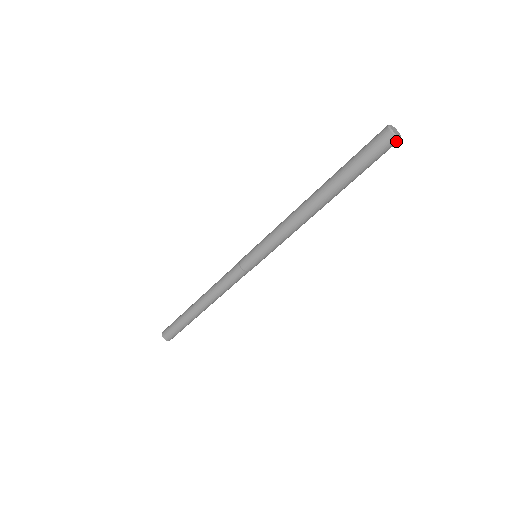
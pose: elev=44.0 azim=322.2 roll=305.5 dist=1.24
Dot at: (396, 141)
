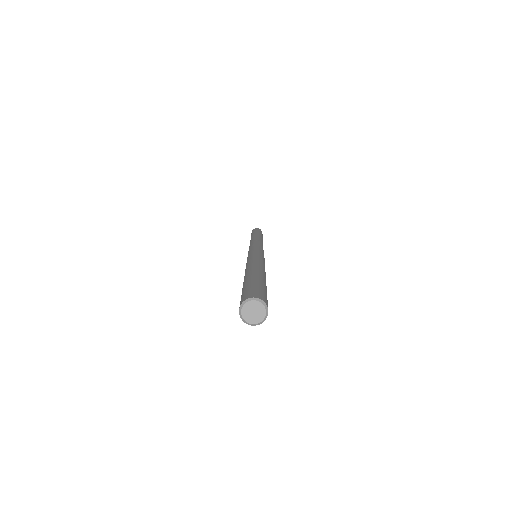
Dot at: (260, 322)
